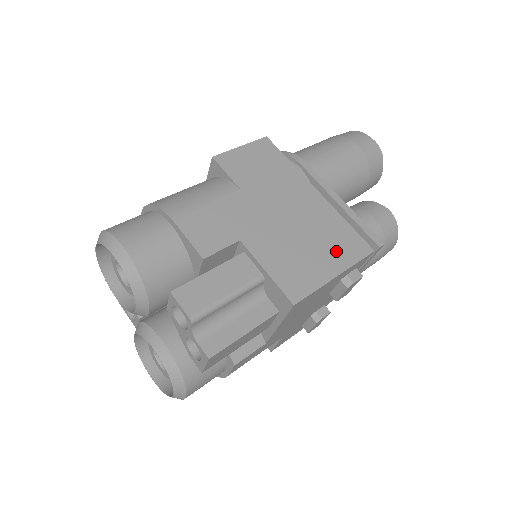
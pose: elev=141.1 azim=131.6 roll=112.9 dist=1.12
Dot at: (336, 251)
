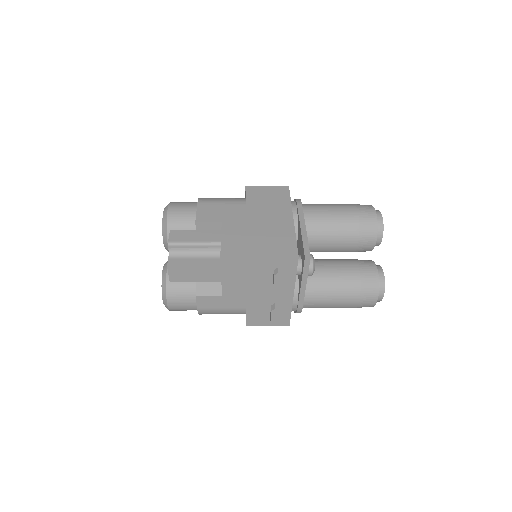
Dot at: (272, 247)
